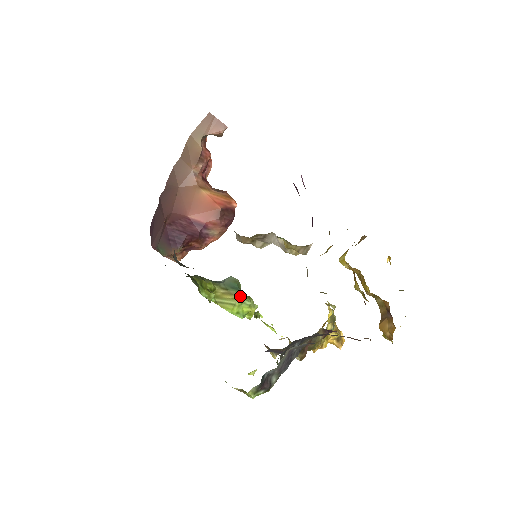
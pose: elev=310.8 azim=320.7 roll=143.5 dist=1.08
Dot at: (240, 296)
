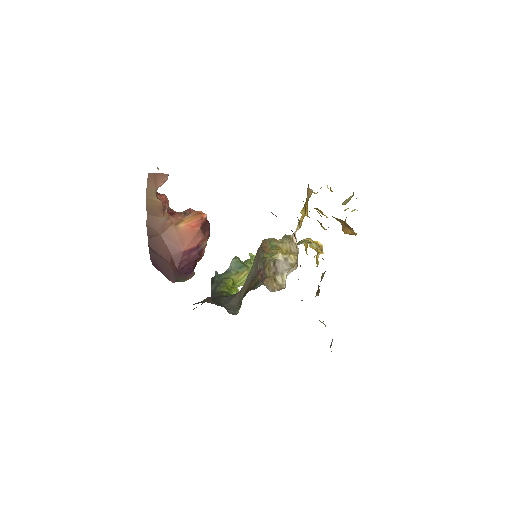
Dot at: (247, 269)
